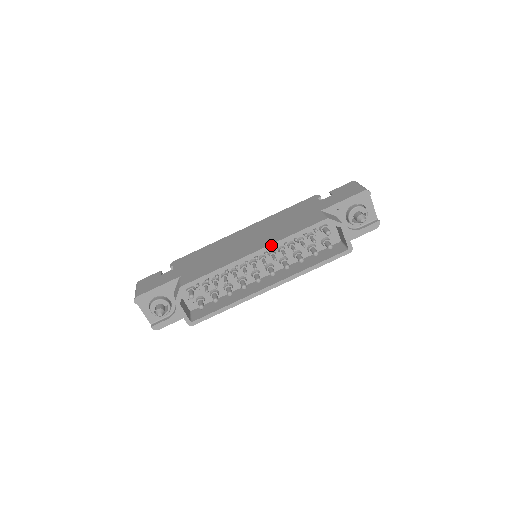
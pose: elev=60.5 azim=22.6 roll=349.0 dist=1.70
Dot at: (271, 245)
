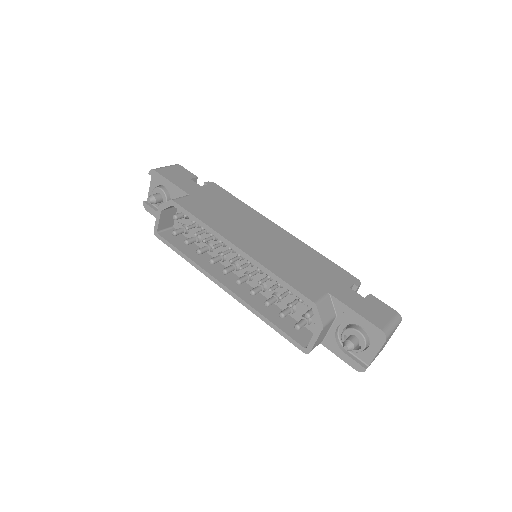
Dot at: (255, 260)
